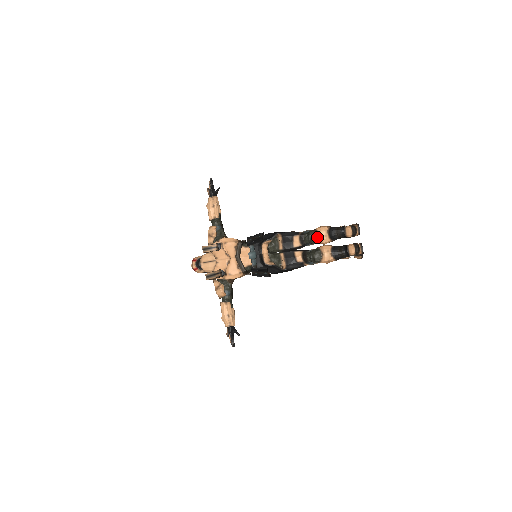
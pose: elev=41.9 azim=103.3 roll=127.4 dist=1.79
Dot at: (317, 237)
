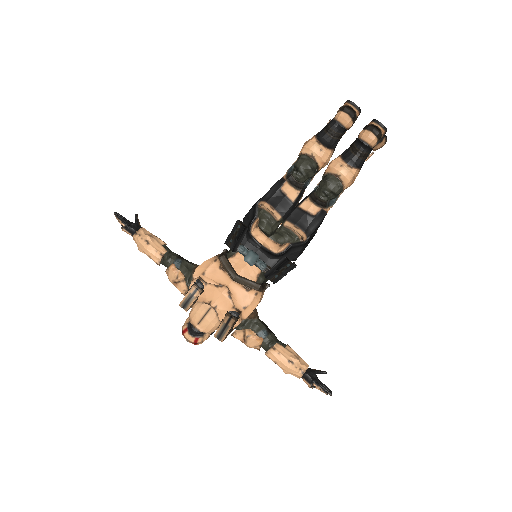
Dot at: (311, 162)
